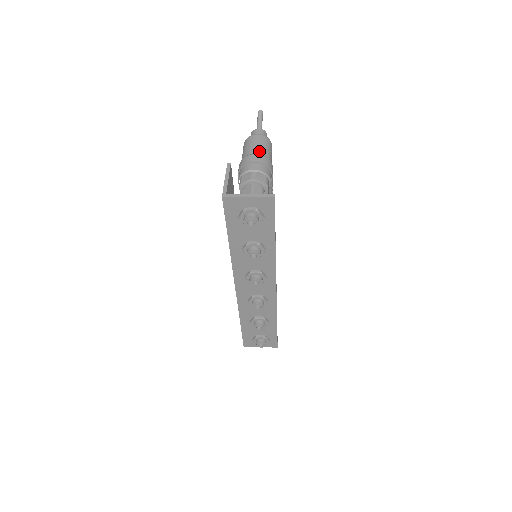
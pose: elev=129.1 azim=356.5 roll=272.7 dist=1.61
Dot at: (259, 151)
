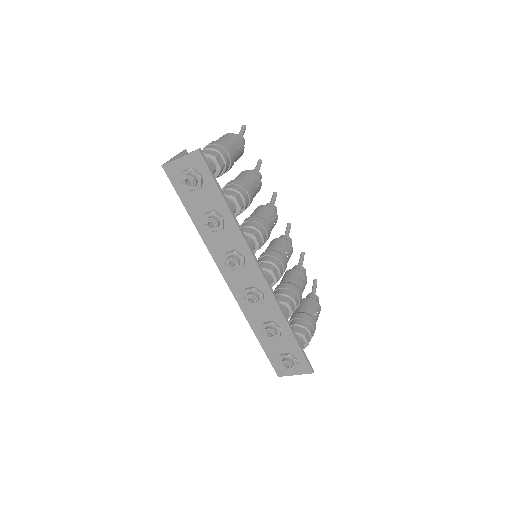
Dot at: (219, 140)
